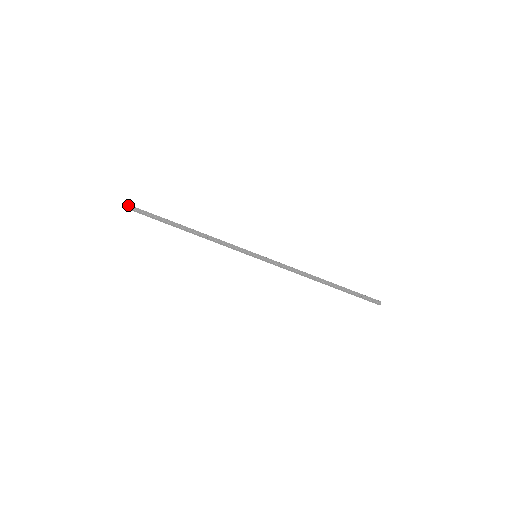
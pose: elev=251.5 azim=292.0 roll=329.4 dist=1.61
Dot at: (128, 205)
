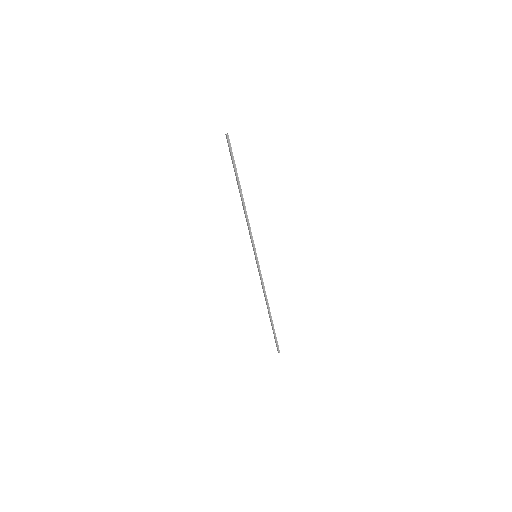
Dot at: (228, 136)
